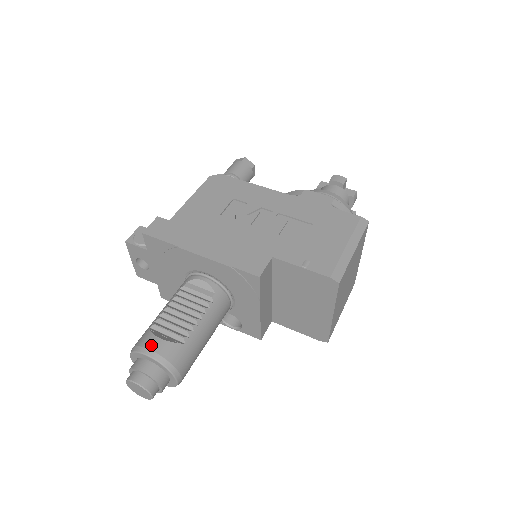
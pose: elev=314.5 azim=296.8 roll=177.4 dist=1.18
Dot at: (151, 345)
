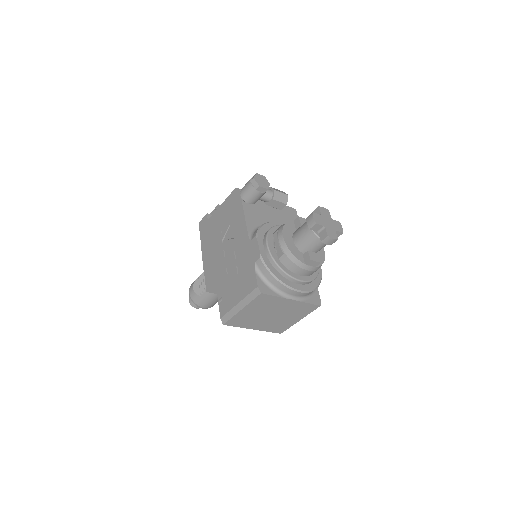
Dot at: (190, 289)
